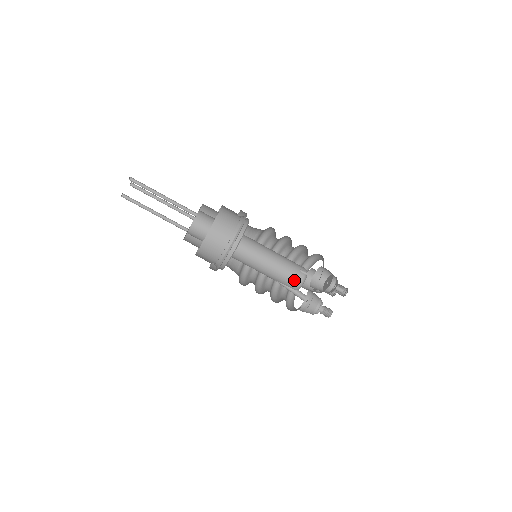
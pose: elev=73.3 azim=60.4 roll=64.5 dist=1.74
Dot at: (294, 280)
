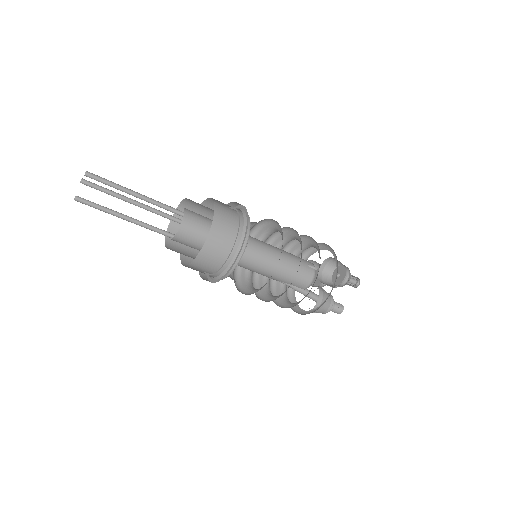
Dot at: (304, 278)
